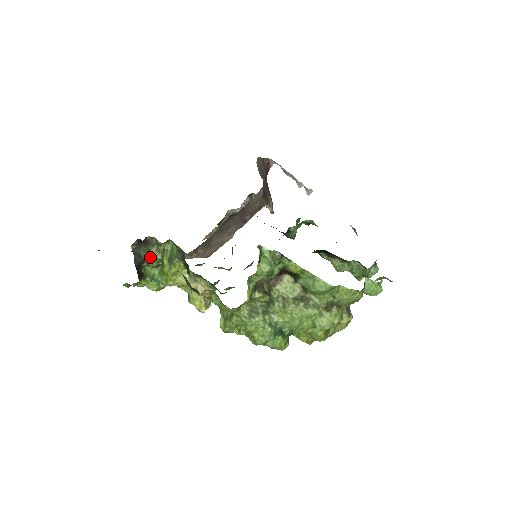
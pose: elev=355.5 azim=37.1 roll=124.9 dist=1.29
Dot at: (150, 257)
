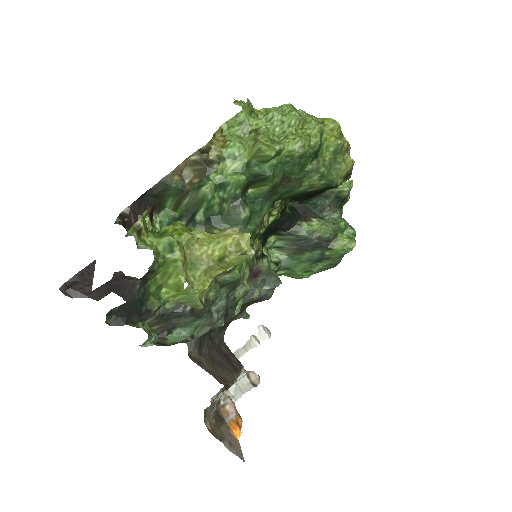
Dot at: occluded
